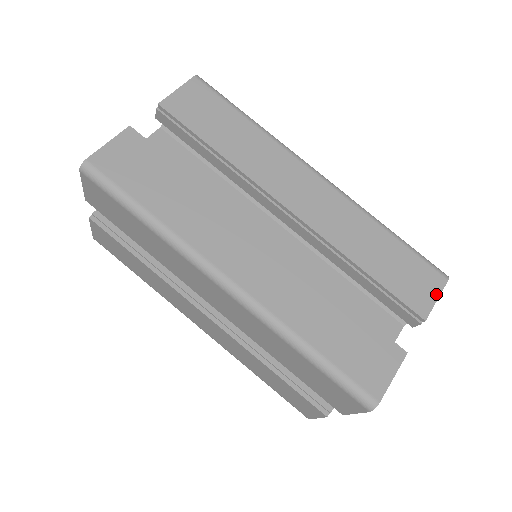
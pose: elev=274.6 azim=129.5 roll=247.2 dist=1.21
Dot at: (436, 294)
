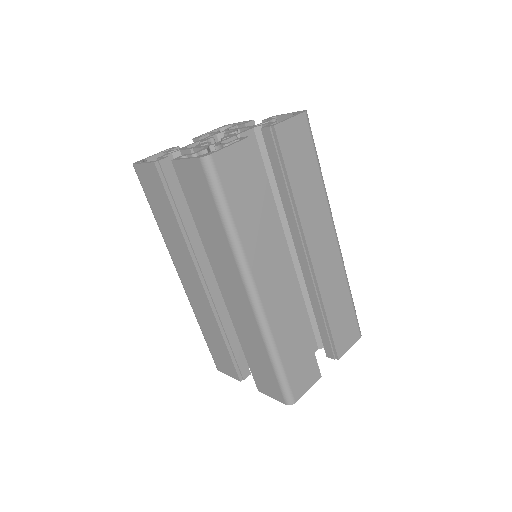
Dot at: (351, 344)
